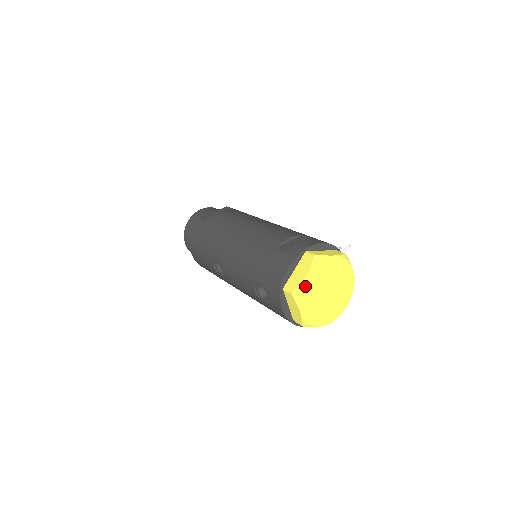
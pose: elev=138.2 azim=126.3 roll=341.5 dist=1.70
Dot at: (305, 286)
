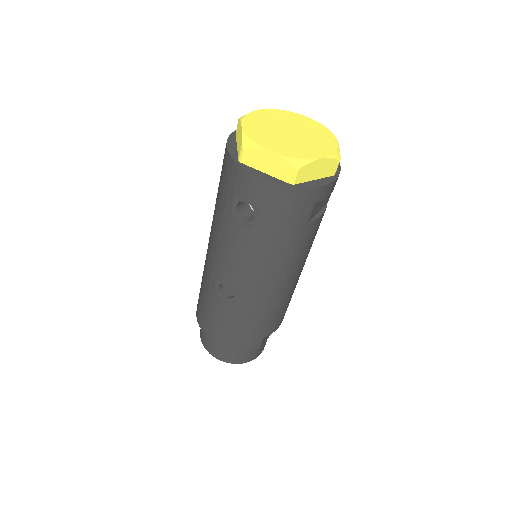
Dot at: (250, 132)
